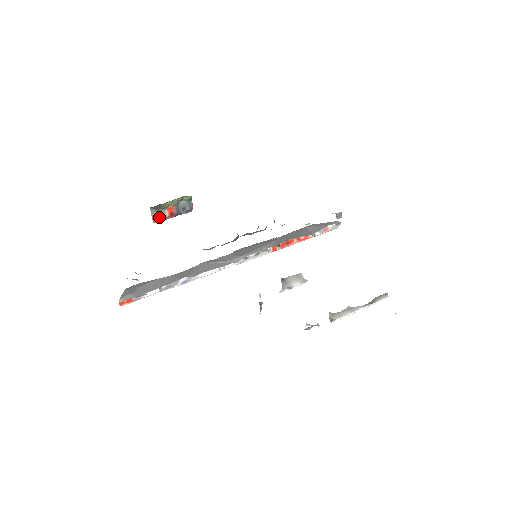
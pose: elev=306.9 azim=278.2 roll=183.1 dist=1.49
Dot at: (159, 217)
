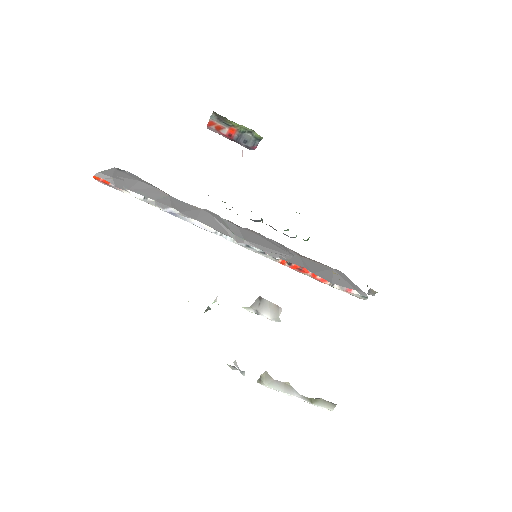
Dot at: (216, 127)
